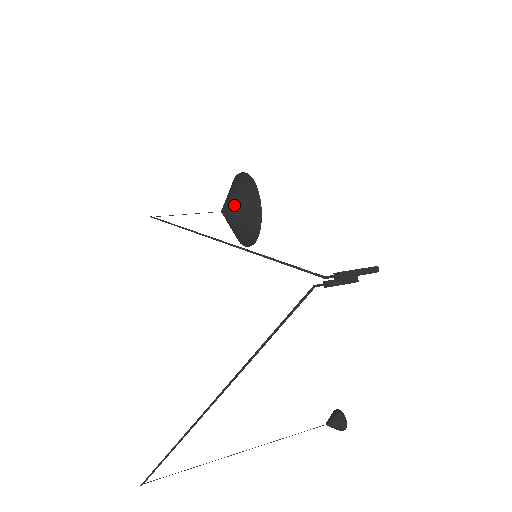
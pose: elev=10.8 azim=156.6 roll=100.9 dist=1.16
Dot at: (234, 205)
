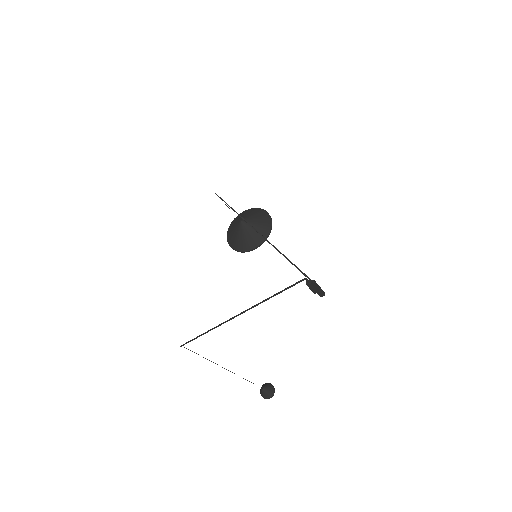
Dot at: (253, 221)
